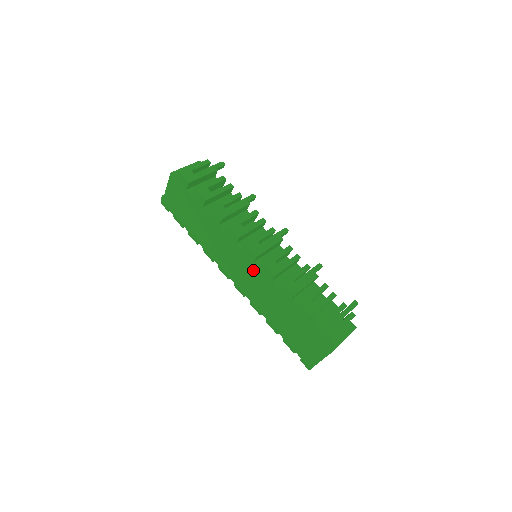
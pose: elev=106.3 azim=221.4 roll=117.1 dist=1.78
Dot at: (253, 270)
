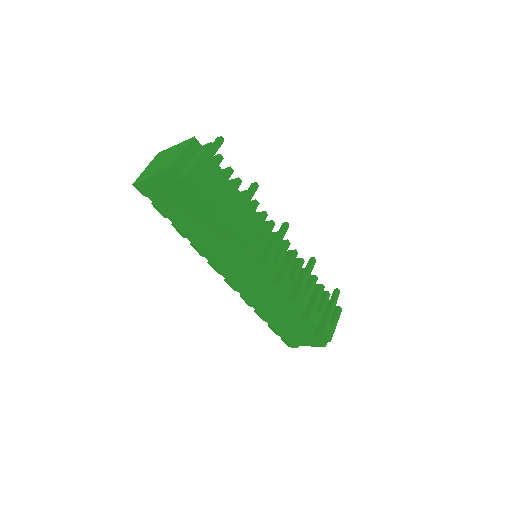
Dot at: (261, 281)
